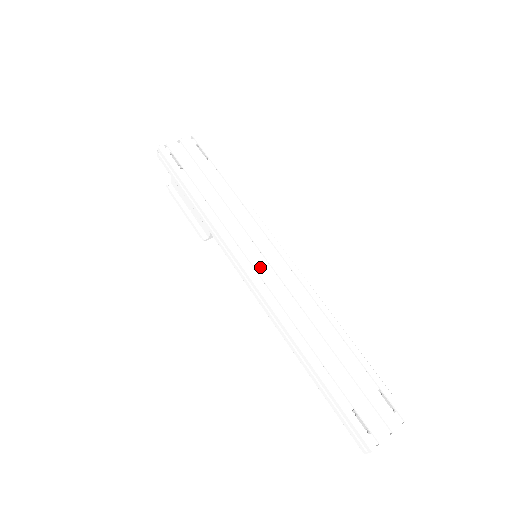
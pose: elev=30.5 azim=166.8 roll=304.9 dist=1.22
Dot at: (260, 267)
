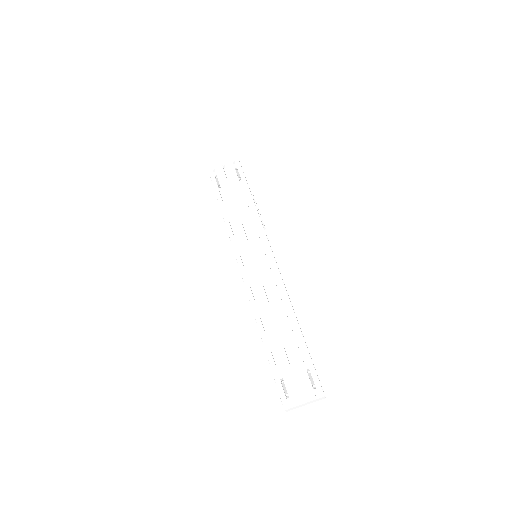
Dot at: (250, 265)
